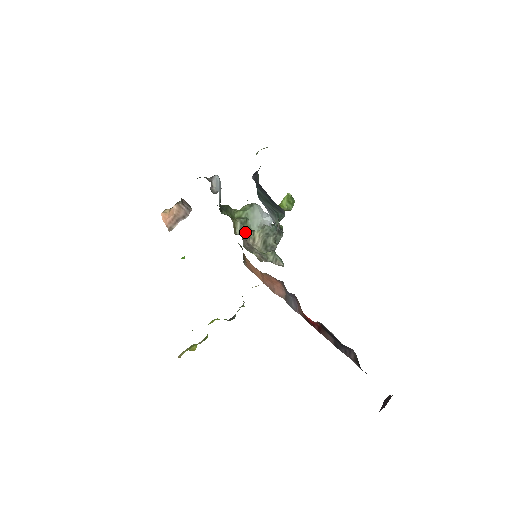
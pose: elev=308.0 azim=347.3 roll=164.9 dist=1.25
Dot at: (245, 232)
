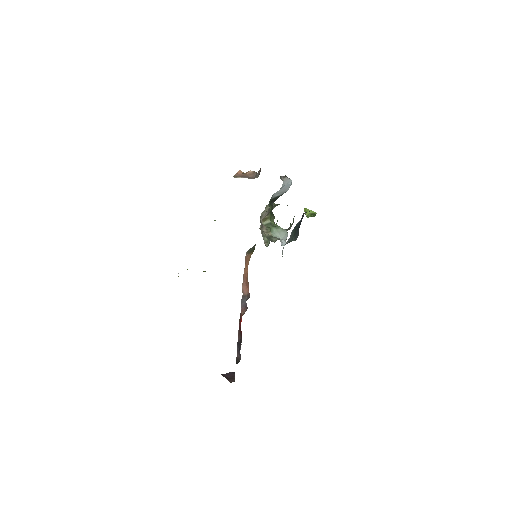
Dot at: (268, 227)
